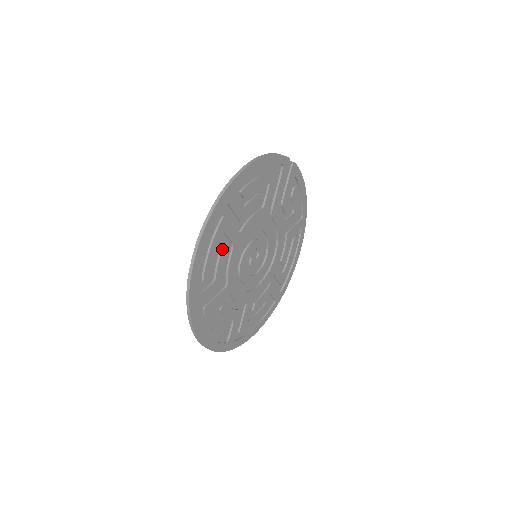
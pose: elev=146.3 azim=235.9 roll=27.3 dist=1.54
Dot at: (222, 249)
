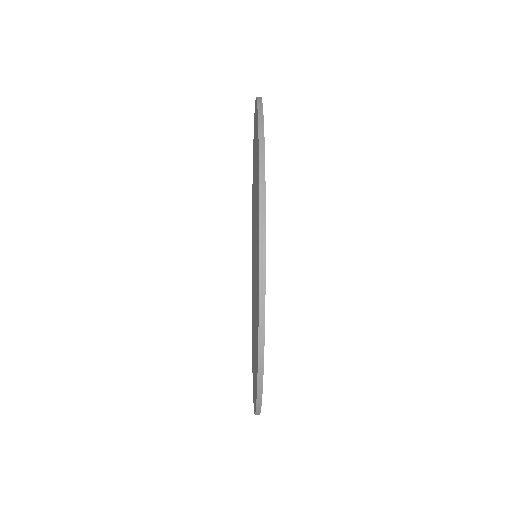
Dot at: occluded
